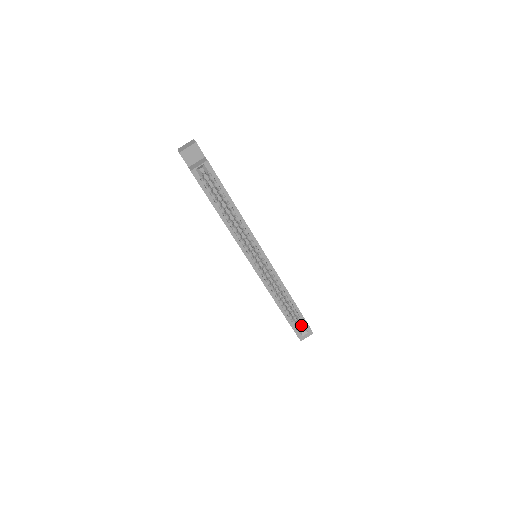
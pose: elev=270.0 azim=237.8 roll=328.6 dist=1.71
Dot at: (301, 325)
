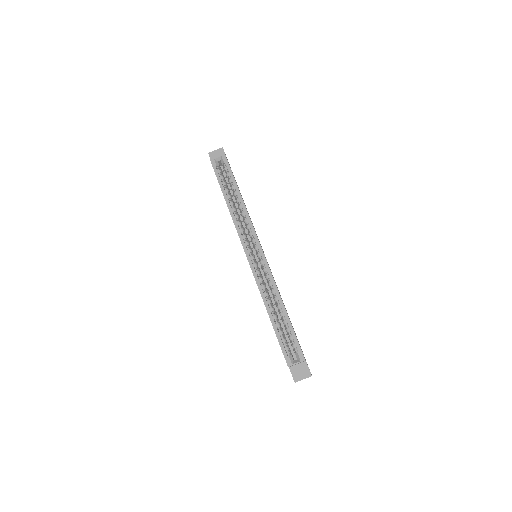
Dot at: (295, 353)
